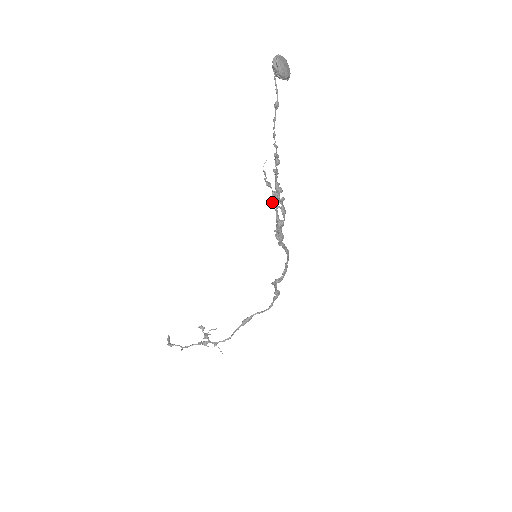
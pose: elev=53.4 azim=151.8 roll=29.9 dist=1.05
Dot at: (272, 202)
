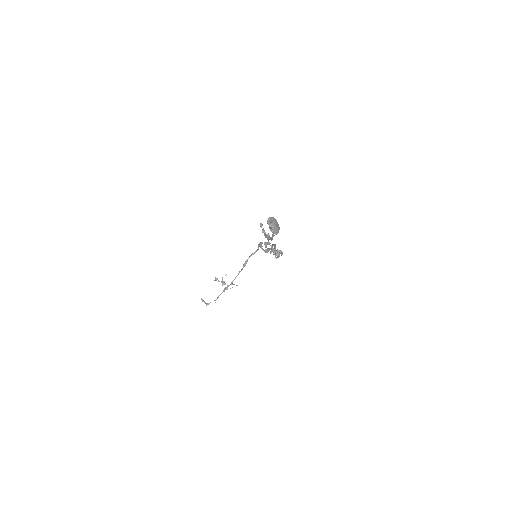
Dot at: (272, 251)
